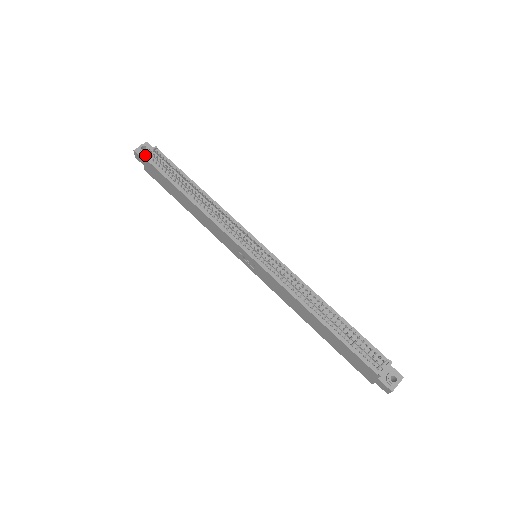
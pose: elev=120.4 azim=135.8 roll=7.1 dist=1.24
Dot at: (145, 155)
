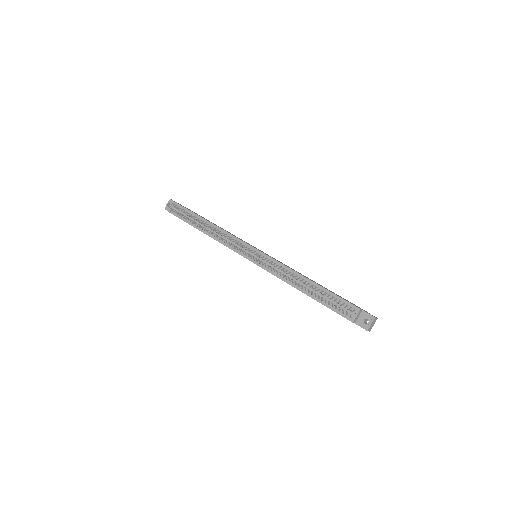
Dot at: (169, 211)
